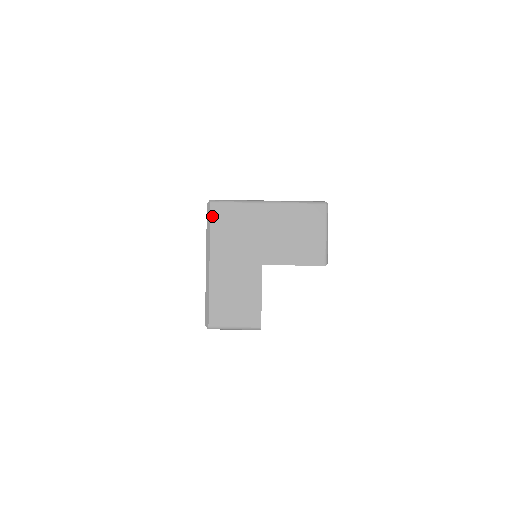
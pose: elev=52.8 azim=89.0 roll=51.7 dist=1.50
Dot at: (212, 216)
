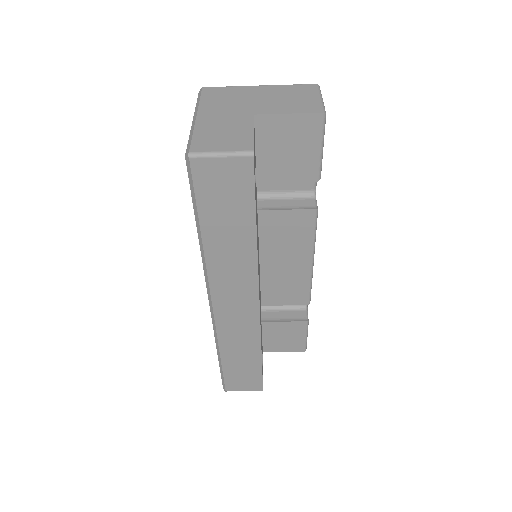
Dot at: (203, 93)
